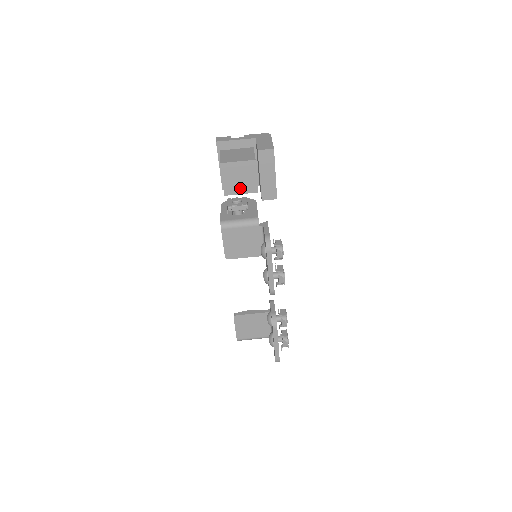
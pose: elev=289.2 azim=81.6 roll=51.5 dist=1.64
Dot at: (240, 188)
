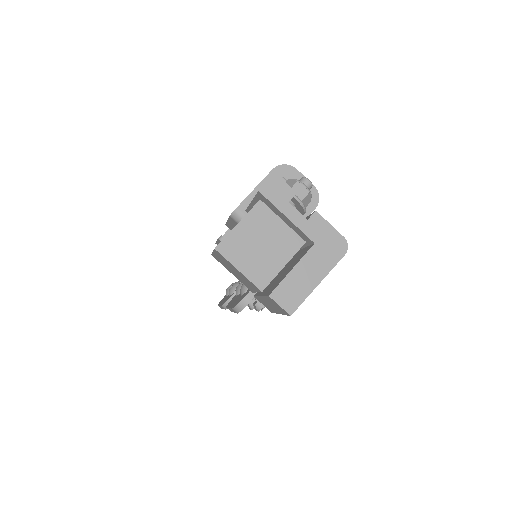
Dot at: (233, 272)
